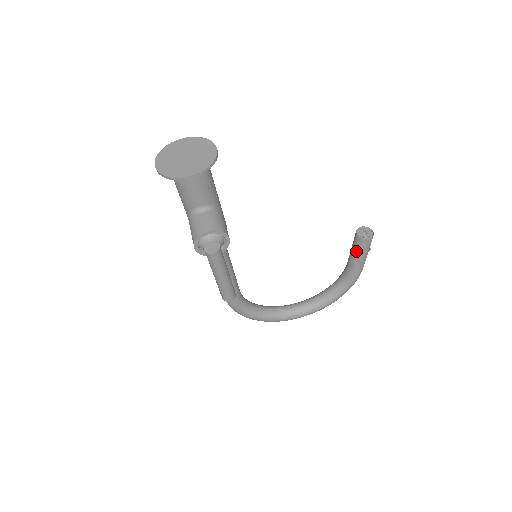
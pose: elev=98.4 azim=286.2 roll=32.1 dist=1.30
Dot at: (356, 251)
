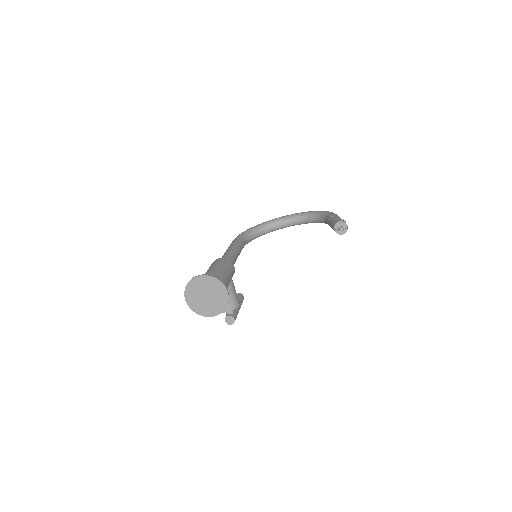
Dot at: occluded
